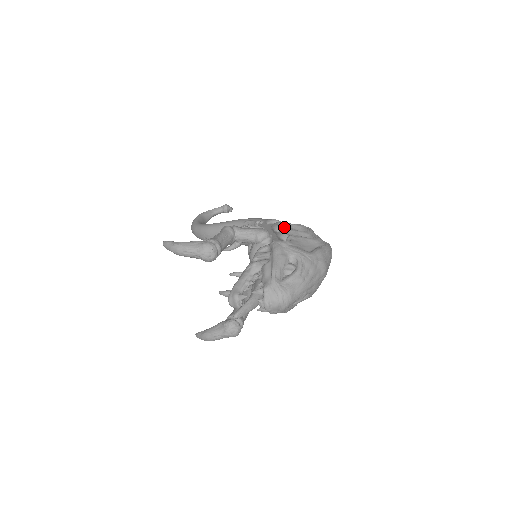
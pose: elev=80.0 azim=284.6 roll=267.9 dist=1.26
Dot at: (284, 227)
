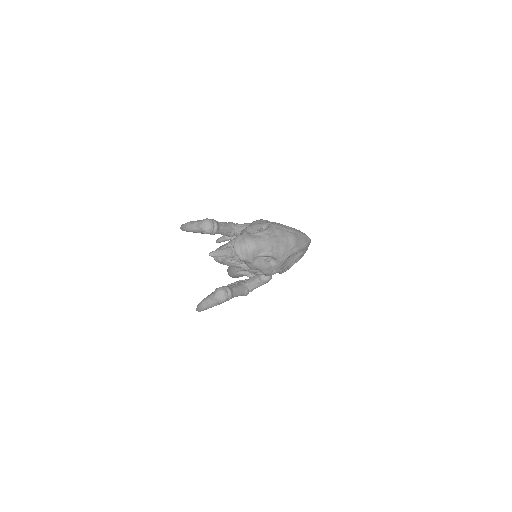
Dot at: occluded
